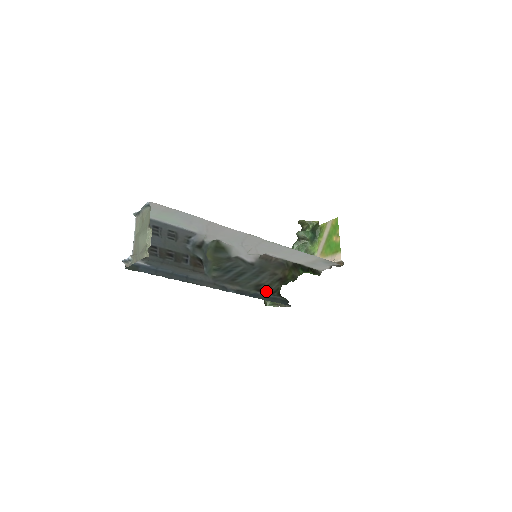
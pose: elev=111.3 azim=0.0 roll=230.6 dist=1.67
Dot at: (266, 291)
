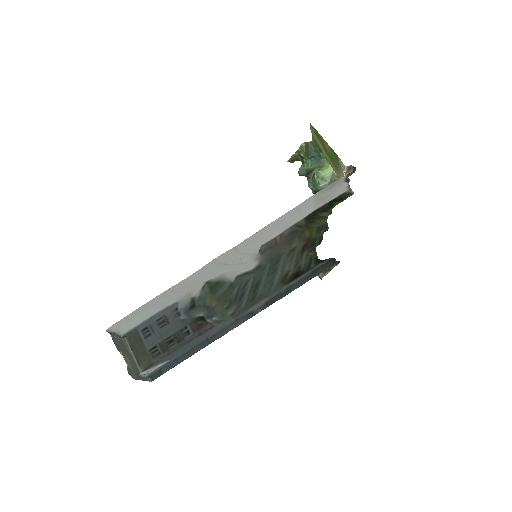
Dot at: (298, 274)
